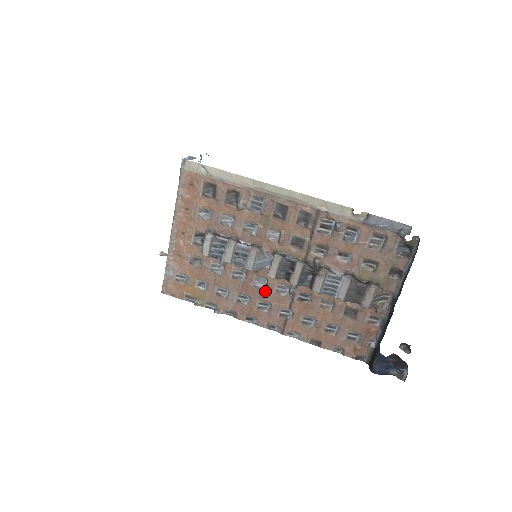
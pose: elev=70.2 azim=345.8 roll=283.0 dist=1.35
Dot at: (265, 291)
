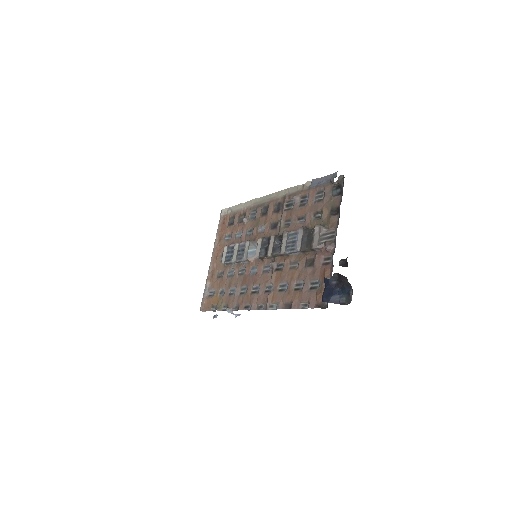
Dot at: (256, 276)
